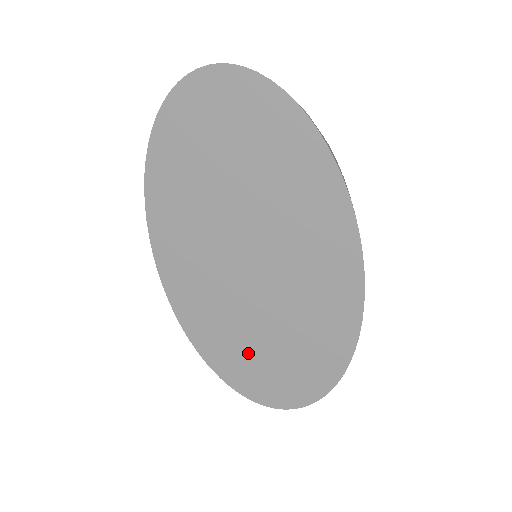
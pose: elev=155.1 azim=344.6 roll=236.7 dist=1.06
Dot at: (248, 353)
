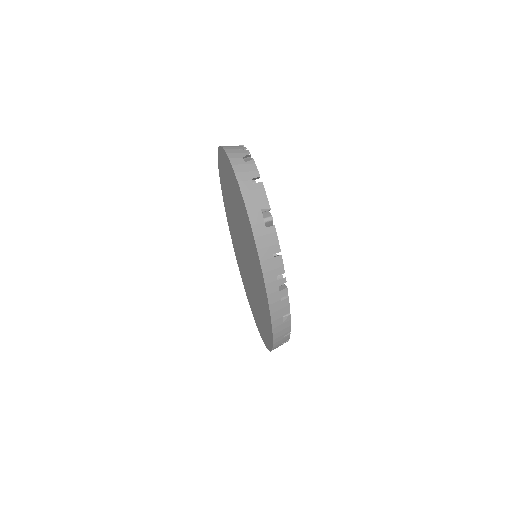
Dot at: (251, 298)
